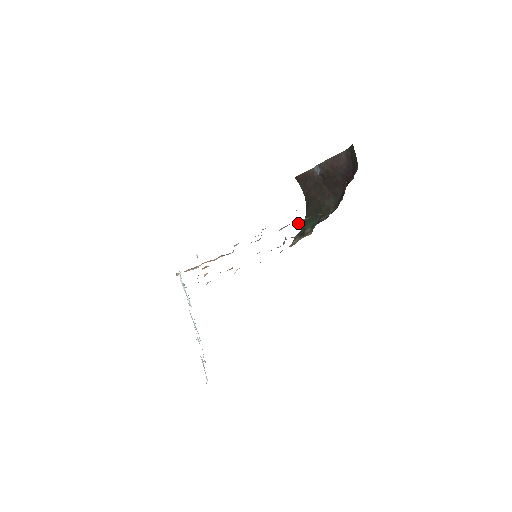
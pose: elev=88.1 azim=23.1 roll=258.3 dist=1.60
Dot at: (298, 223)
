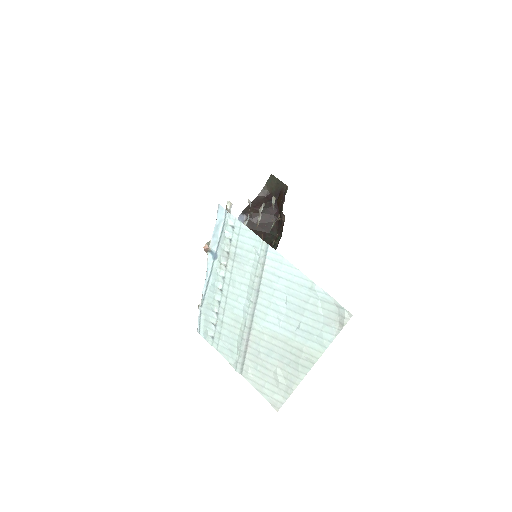
Dot at: (271, 228)
